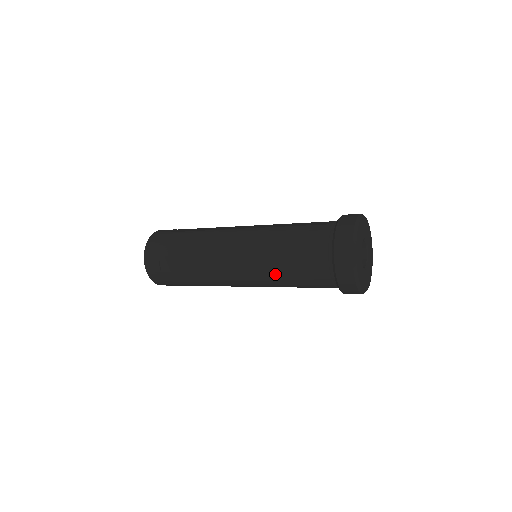
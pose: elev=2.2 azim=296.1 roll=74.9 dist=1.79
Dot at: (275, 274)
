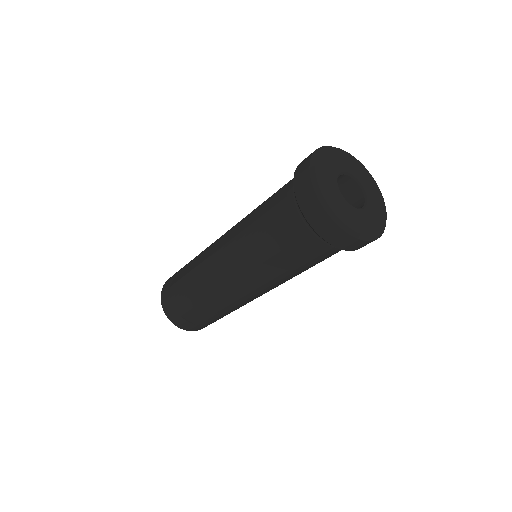
Dot at: (283, 275)
